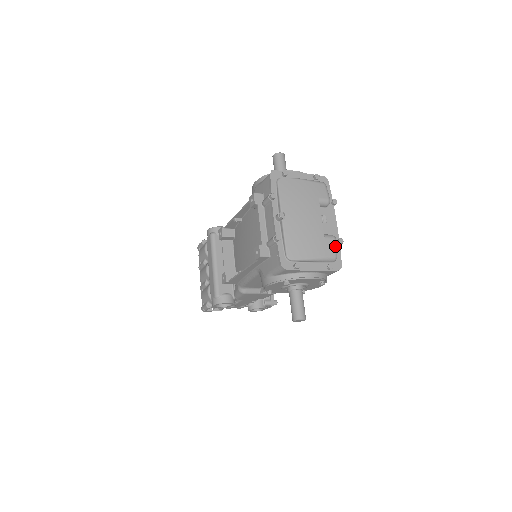
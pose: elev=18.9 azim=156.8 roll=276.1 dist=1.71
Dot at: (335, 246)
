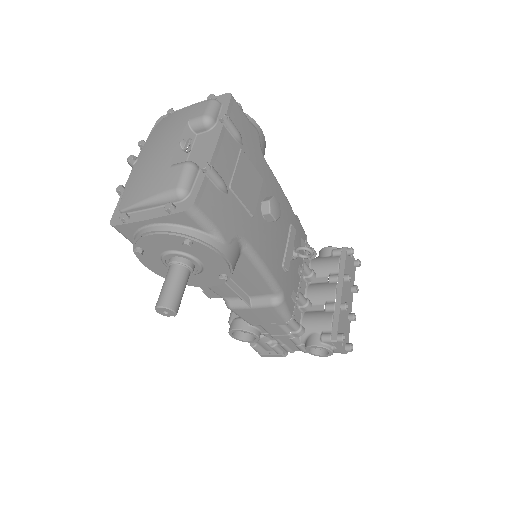
Dot at: (182, 174)
